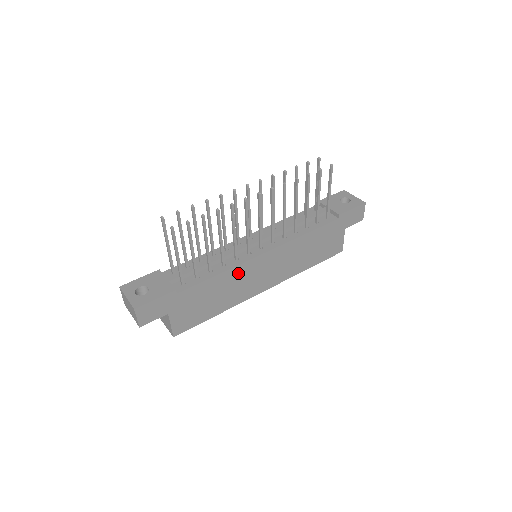
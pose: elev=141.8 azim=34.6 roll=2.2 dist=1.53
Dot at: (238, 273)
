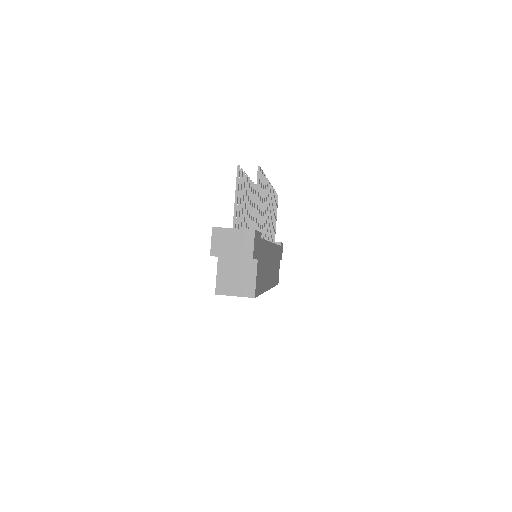
Dot at: (268, 251)
